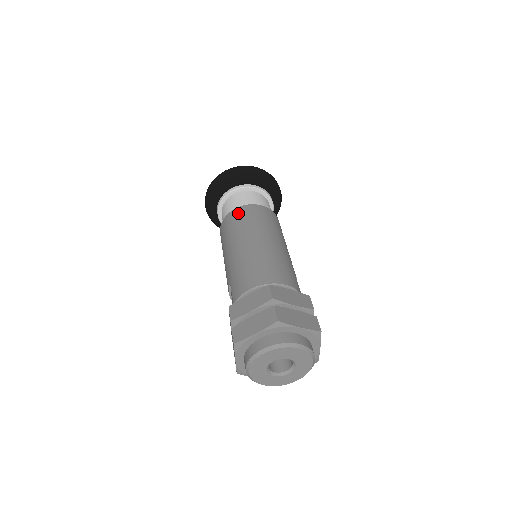
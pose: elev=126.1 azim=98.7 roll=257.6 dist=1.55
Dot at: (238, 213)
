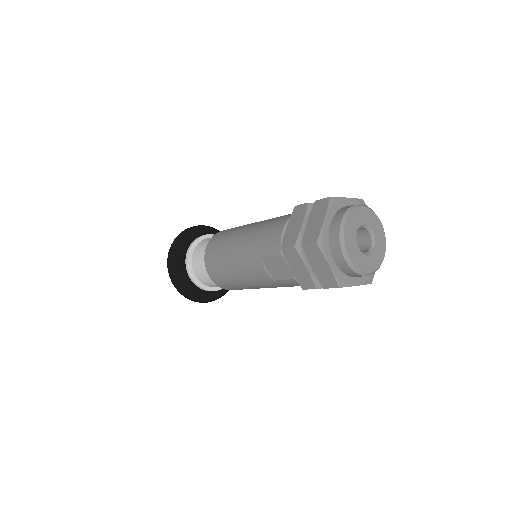
Dot at: (213, 240)
